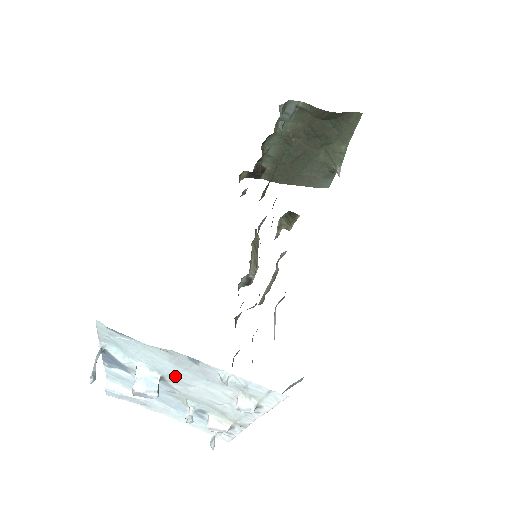
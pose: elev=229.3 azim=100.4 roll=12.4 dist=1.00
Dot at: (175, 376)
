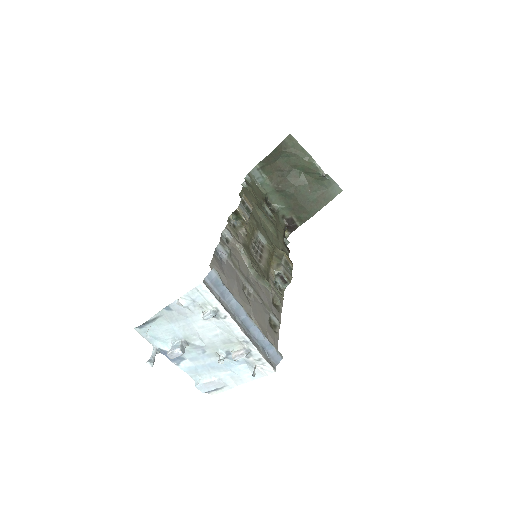
Dot at: (185, 333)
